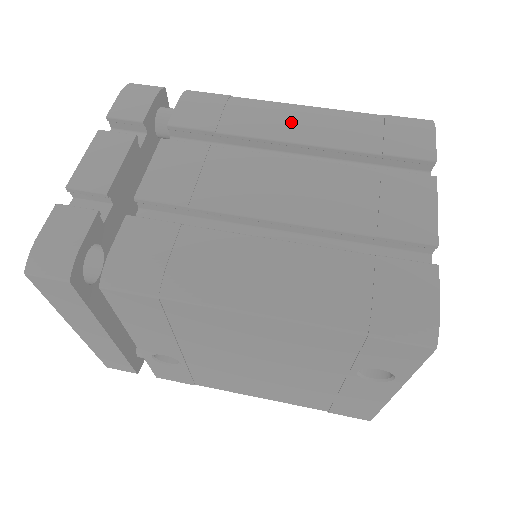
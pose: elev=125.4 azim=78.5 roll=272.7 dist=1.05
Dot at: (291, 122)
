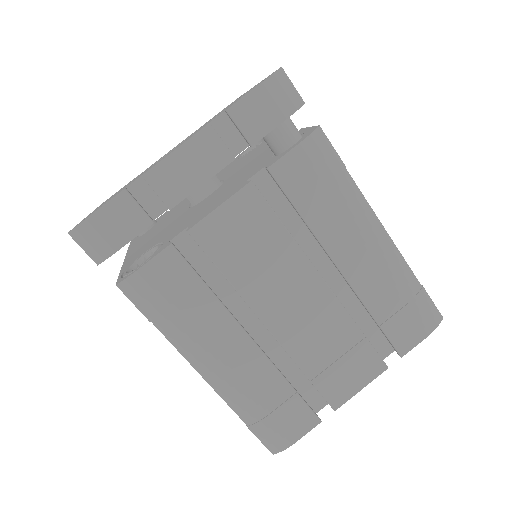
Dot at: (356, 246)
